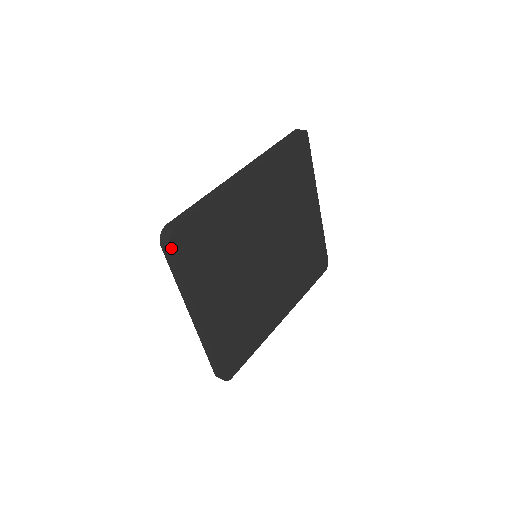
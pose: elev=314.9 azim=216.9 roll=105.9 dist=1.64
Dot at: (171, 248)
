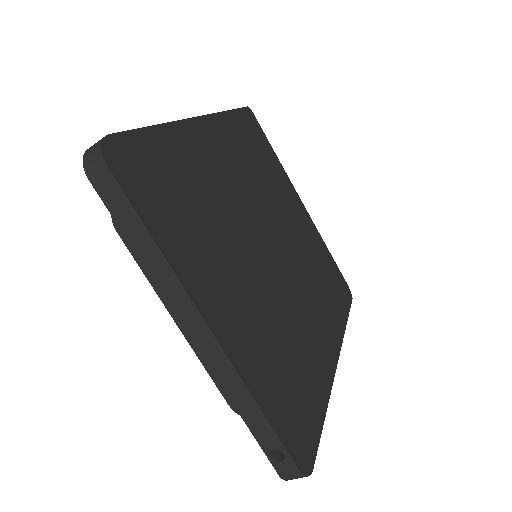
Dot at: (109, 167)
